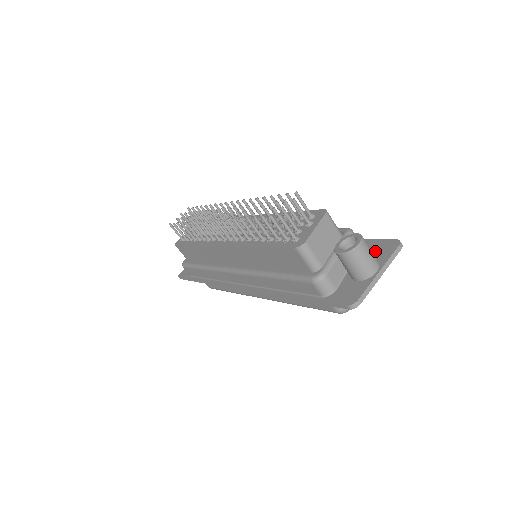
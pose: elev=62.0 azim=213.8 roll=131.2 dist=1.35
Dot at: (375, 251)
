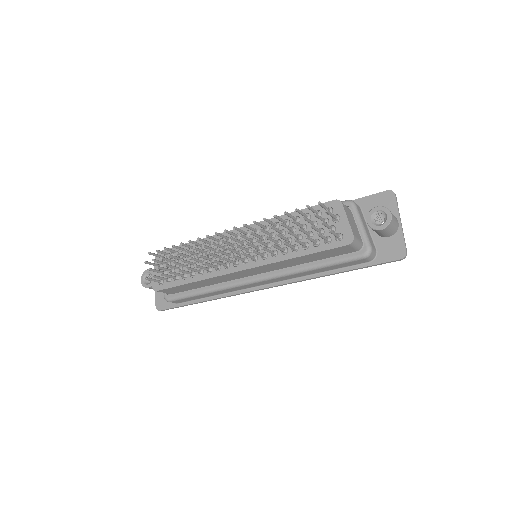
Dot at: occluded
